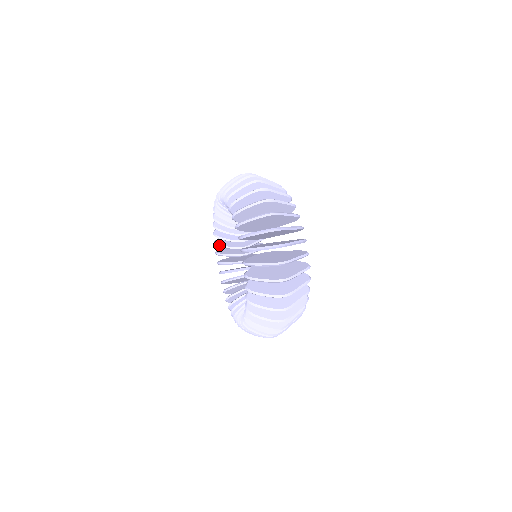
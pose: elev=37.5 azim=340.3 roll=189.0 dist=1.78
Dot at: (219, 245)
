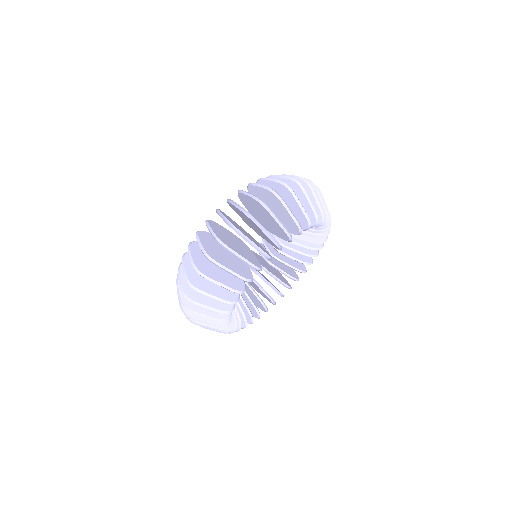
Dot at: occluded
